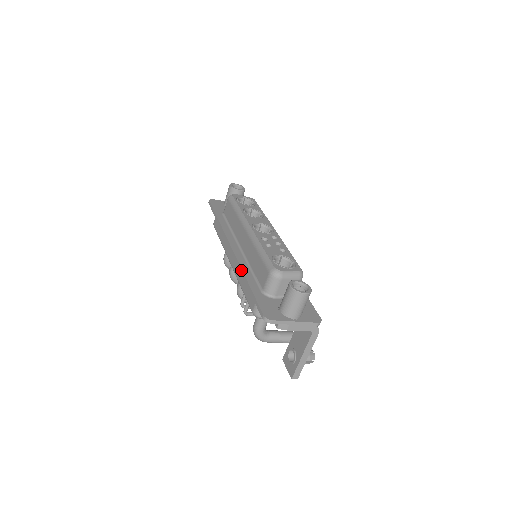
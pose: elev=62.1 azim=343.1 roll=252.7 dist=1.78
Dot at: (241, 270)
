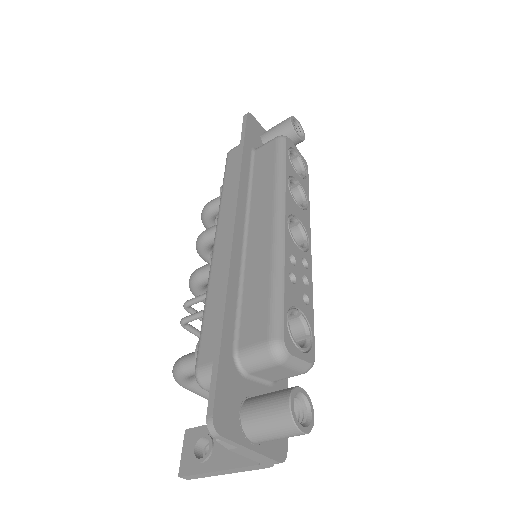
Dot at: (226, 283)
